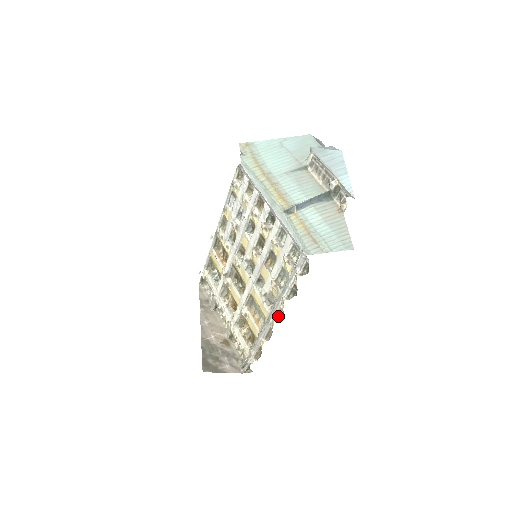
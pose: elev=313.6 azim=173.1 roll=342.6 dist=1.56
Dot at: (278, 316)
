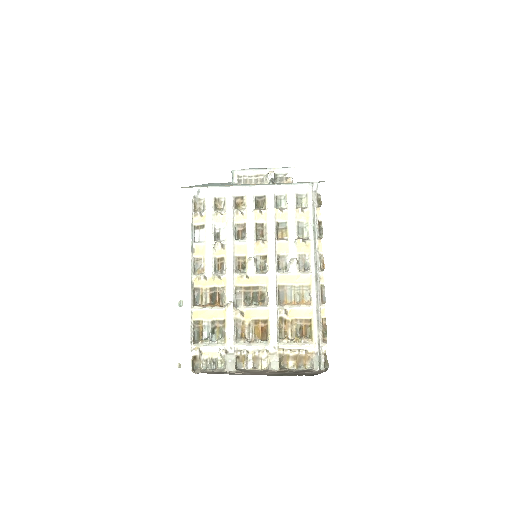
Dot at: (320, 267)
